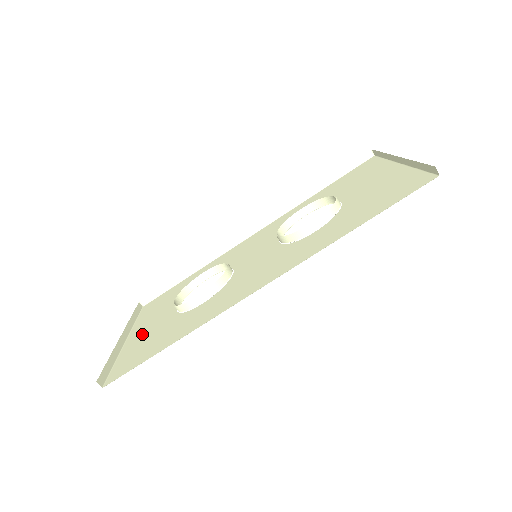
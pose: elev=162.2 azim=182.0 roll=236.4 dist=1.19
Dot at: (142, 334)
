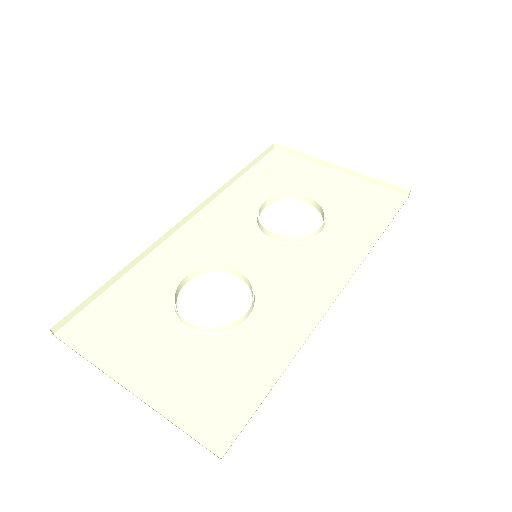
Dot at: (166, 375)
